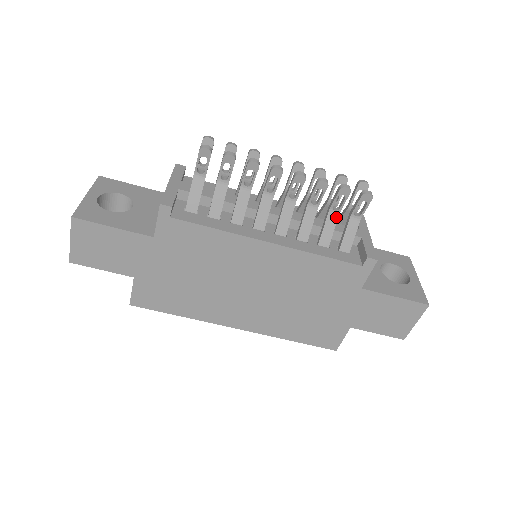
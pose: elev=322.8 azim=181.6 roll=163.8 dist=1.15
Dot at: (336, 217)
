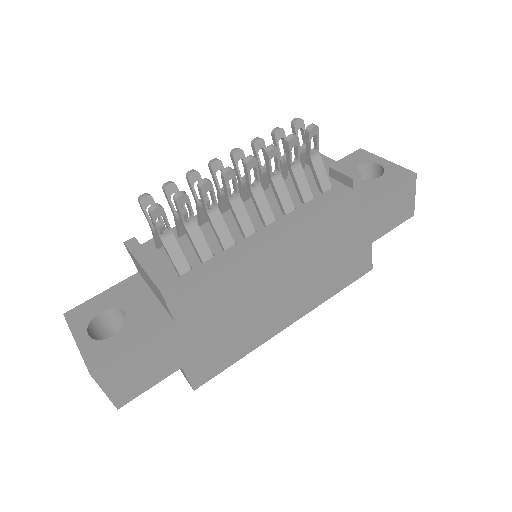
Dot at: (300, 168)
